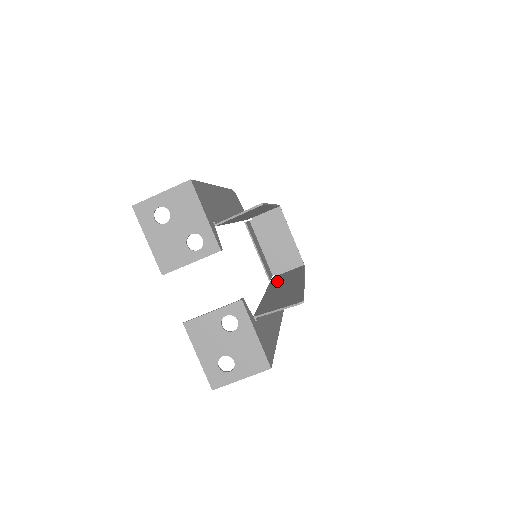
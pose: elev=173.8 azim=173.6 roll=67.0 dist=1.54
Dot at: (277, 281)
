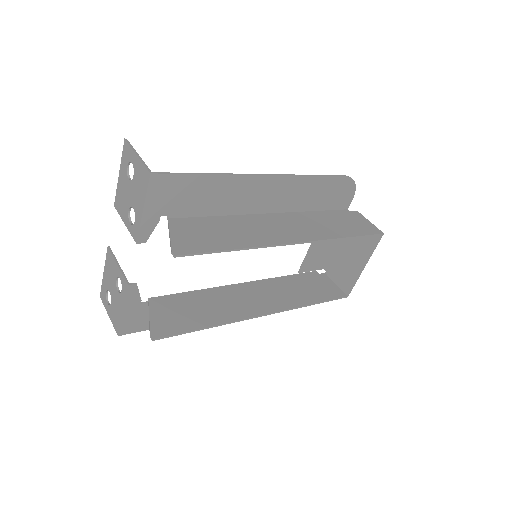
Dot at: (292, 282)
